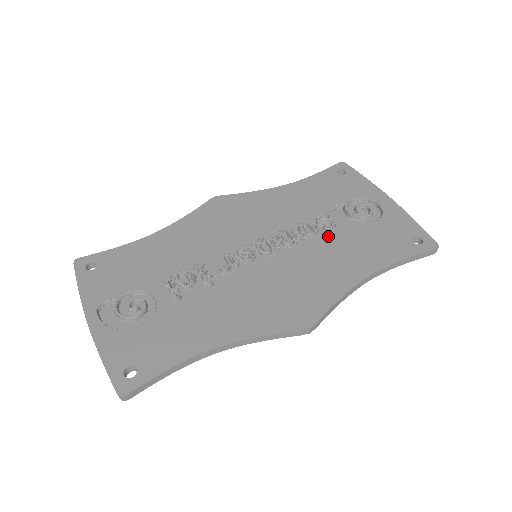
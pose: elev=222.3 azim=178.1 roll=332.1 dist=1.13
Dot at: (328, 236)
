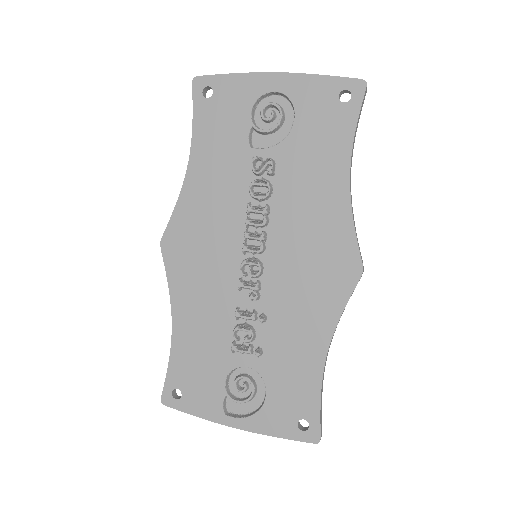
Dot at: (280, 177)
